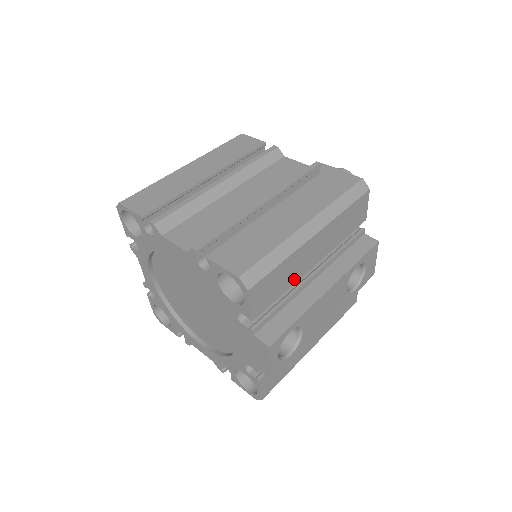
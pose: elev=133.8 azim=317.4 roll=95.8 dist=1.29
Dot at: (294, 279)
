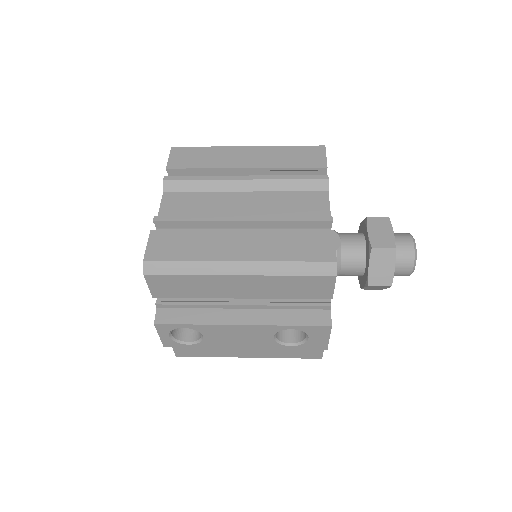
Dot at: (209, 295)
